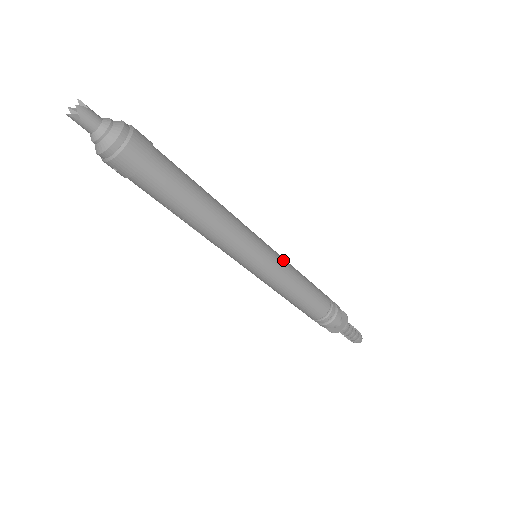
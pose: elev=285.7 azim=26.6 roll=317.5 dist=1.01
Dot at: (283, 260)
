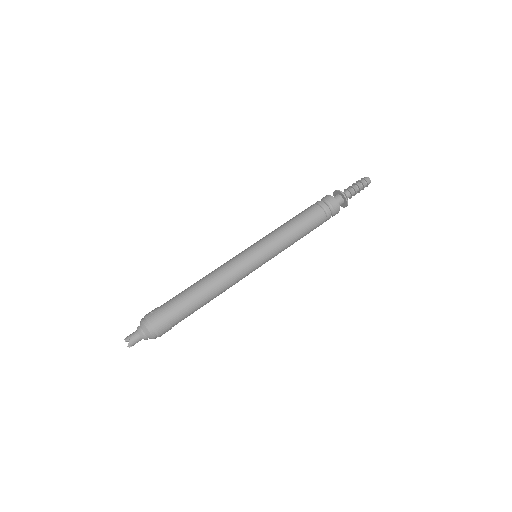
Dot at: (271, 242)
